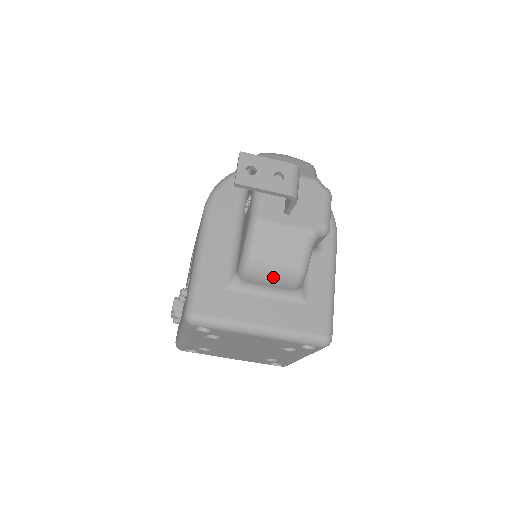
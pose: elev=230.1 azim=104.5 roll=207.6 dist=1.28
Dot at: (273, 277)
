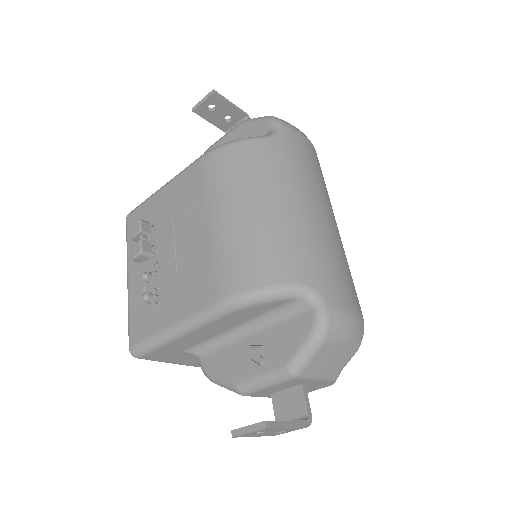
Dot at: occluded
